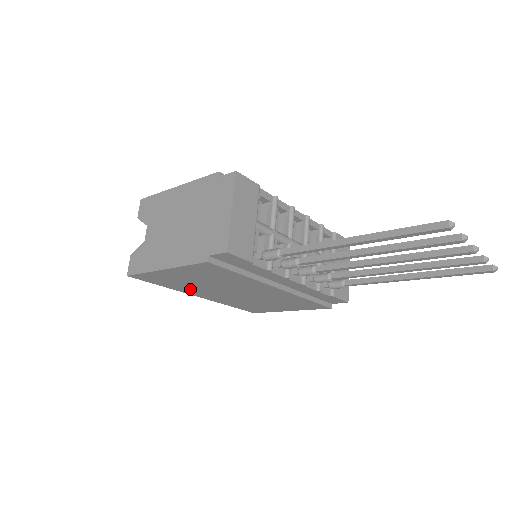
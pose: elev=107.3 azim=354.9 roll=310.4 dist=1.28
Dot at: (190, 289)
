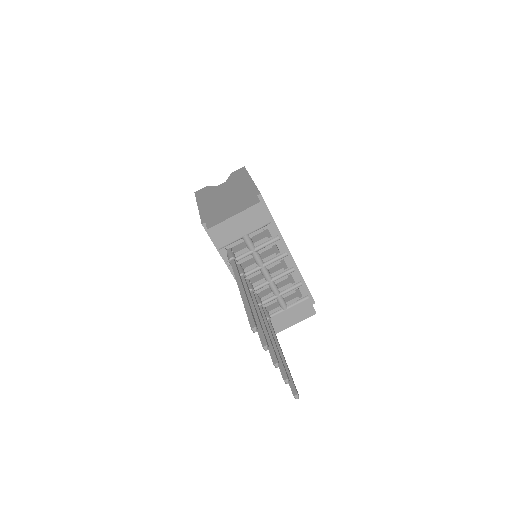
Dot at: occluded
